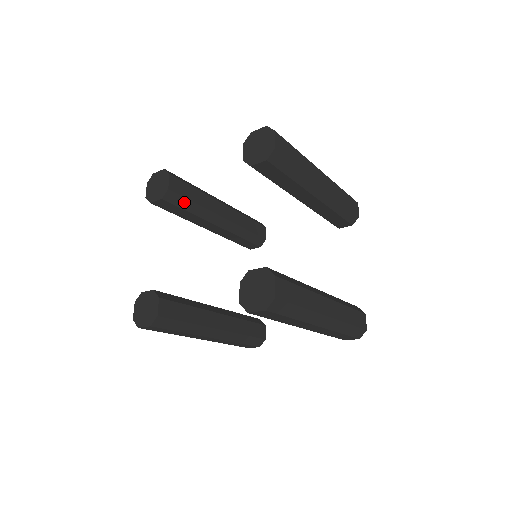
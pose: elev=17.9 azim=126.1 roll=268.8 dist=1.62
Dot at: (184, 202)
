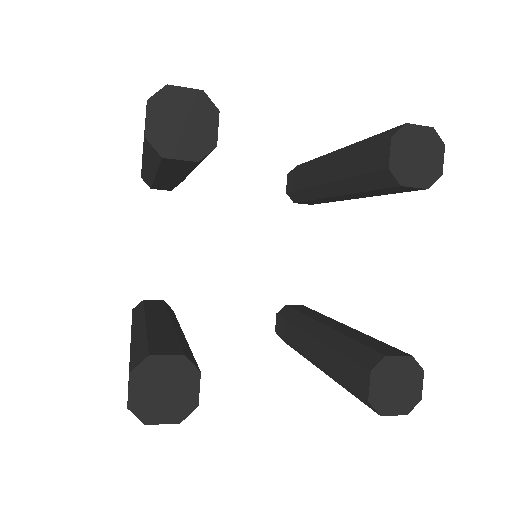
Dot at: occluded
